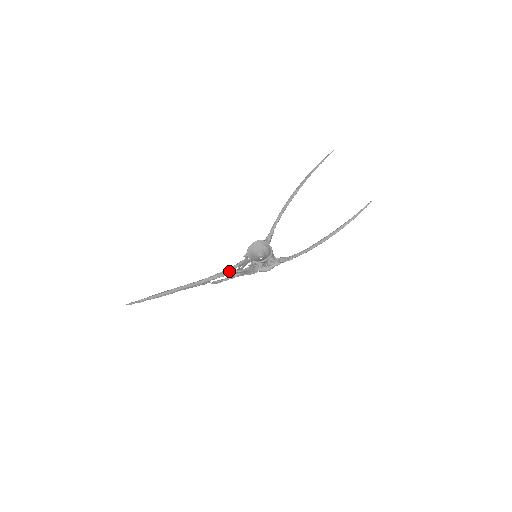
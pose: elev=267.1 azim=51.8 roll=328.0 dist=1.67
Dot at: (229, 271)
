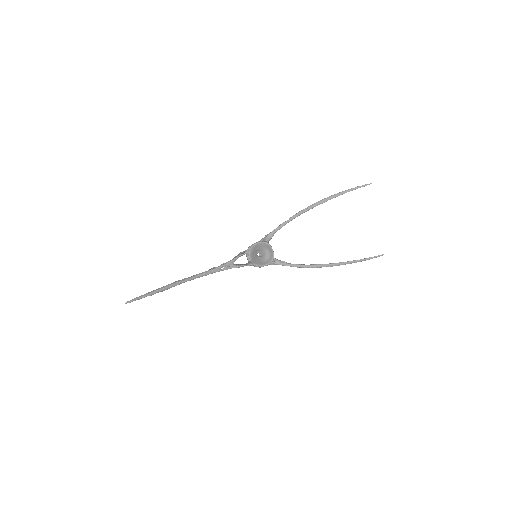
Dot at: (227, 266)
